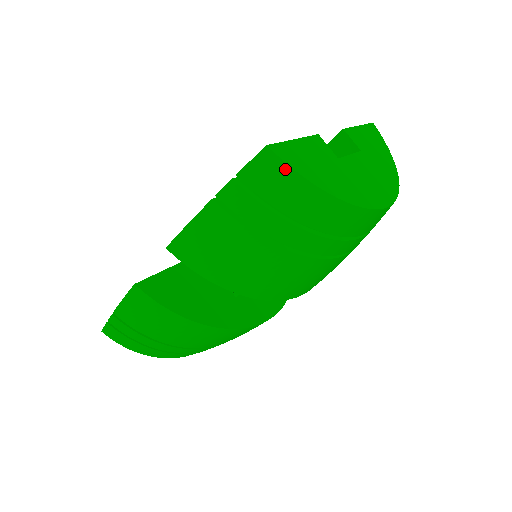
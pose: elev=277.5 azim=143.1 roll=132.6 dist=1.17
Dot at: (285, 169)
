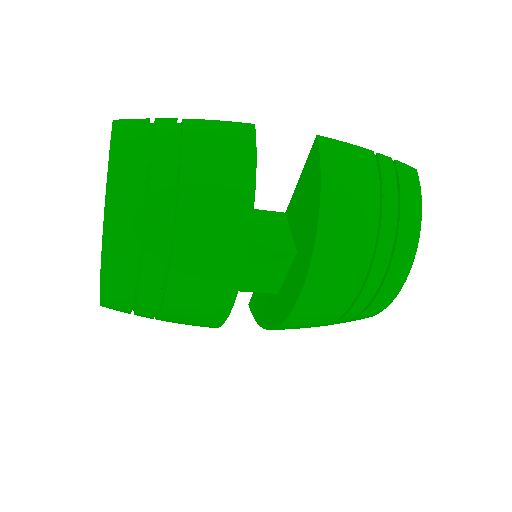
Dot at: (418, 185)
